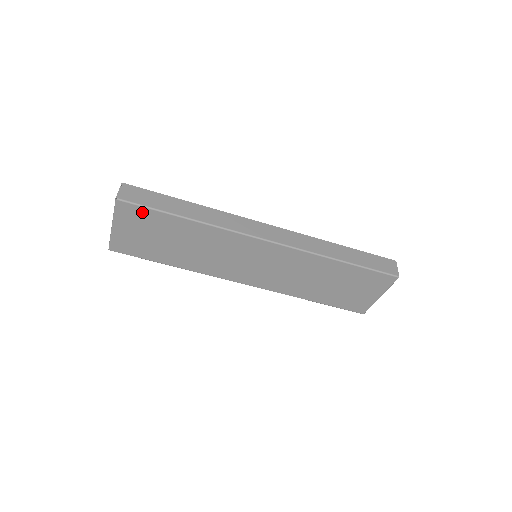
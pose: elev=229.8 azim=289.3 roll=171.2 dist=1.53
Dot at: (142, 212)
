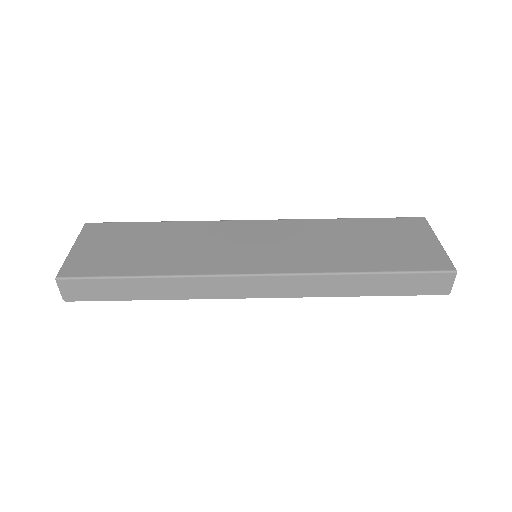
Dot at: (112, 227)
